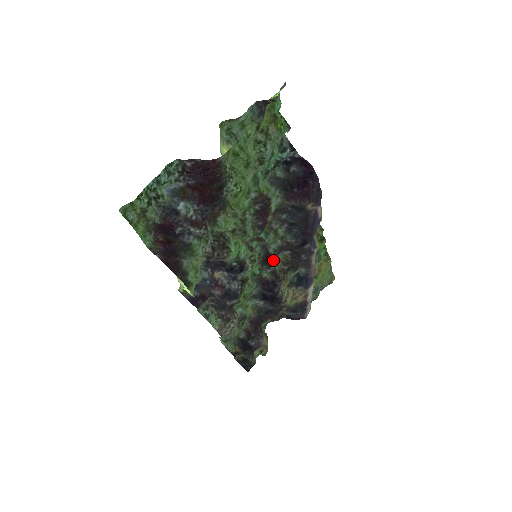
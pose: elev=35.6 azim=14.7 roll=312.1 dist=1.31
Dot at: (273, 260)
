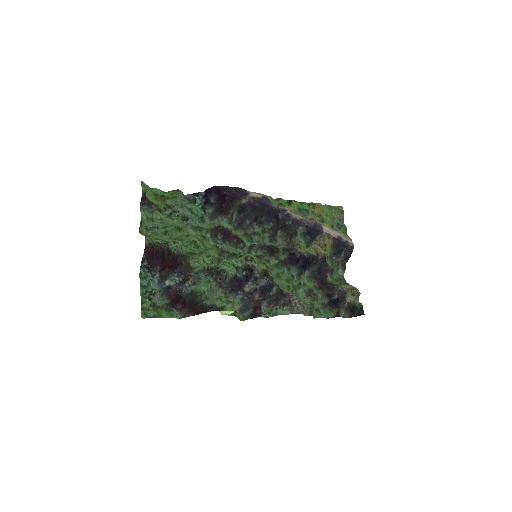
Dot at: (276, 246)
